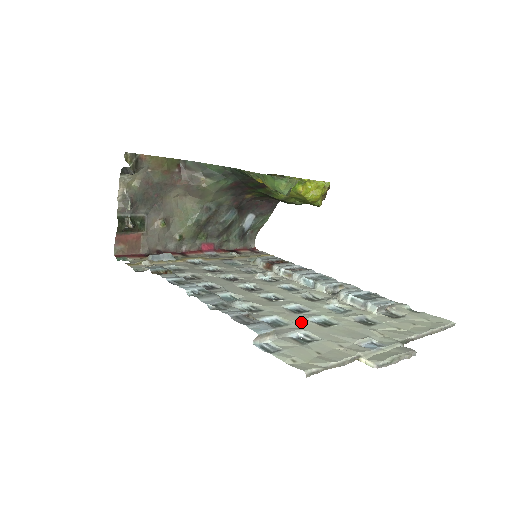
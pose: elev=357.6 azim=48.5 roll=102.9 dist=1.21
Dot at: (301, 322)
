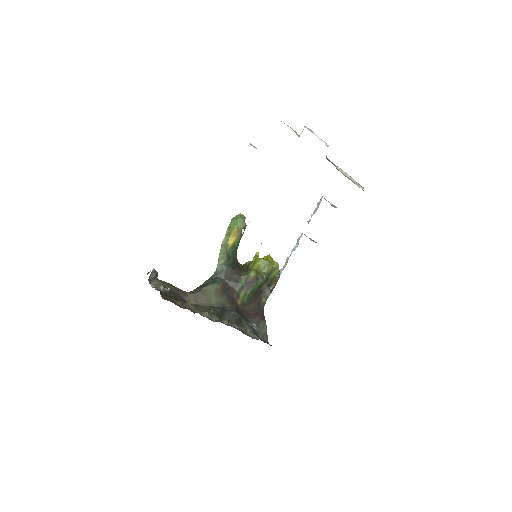
Dot at: occluded
